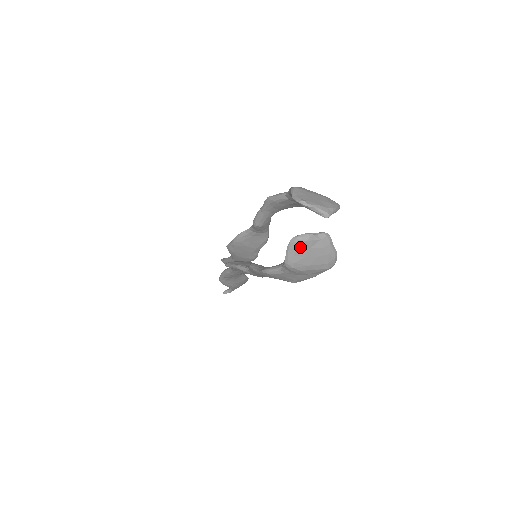
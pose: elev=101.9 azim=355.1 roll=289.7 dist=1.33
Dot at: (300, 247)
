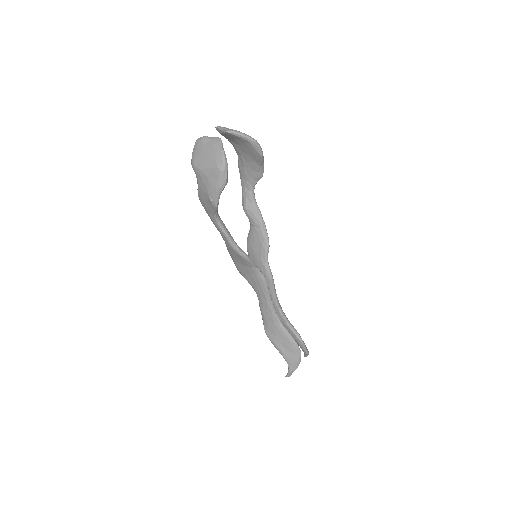
Dot at: (198, 146)
